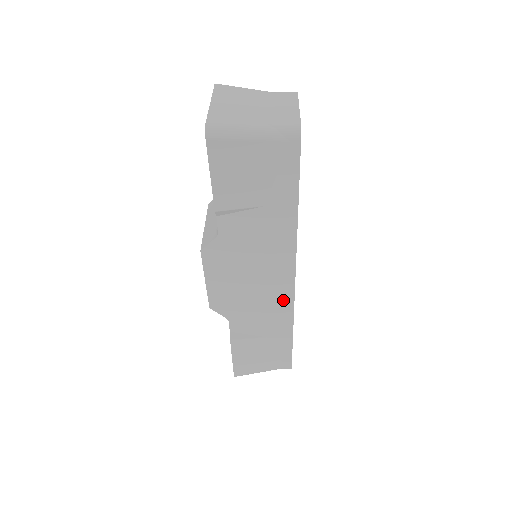
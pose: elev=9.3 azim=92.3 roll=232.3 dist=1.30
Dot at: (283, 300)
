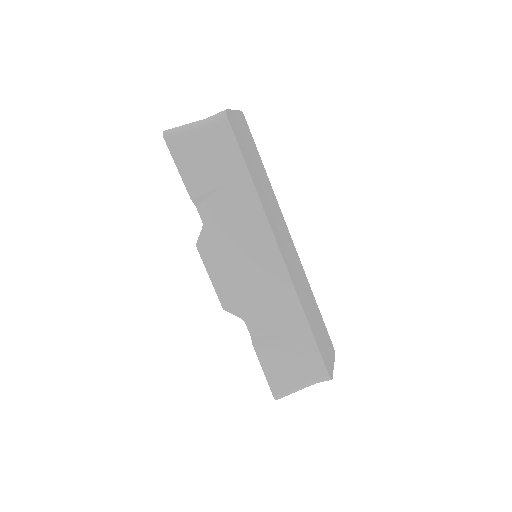
Dot at: (281, 281)
